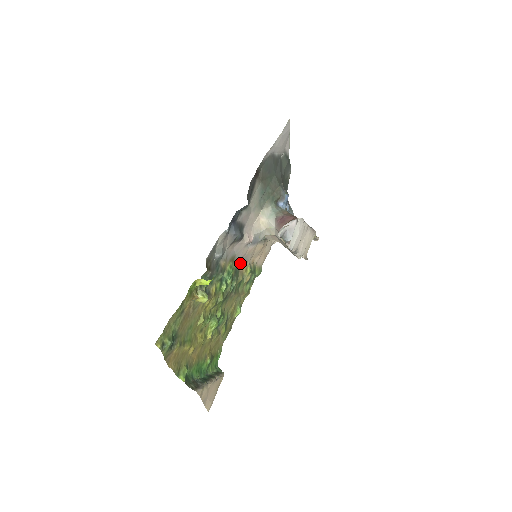
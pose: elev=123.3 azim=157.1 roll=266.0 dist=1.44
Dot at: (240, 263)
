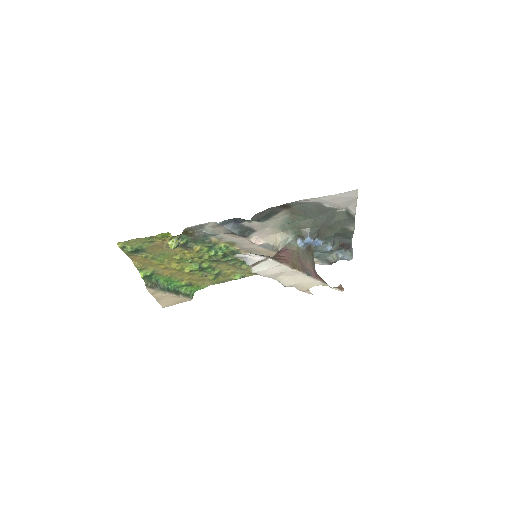
Dot at: (246, 250)
